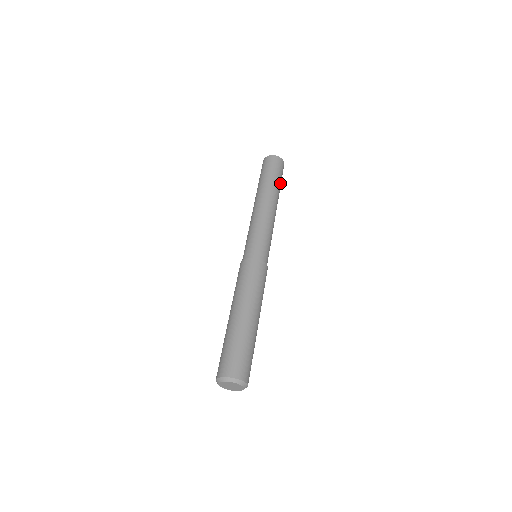
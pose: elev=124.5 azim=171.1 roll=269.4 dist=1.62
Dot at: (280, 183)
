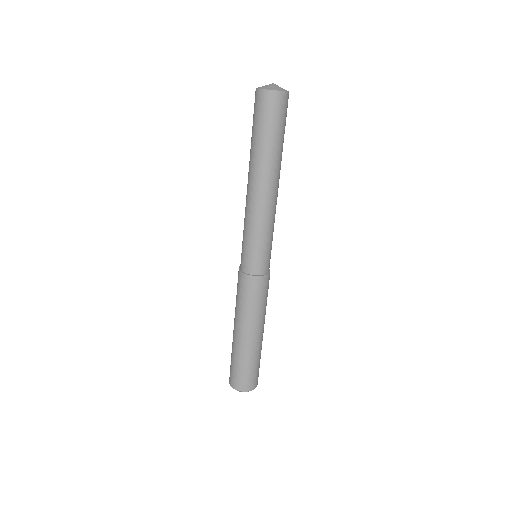
Dot at: occluded
